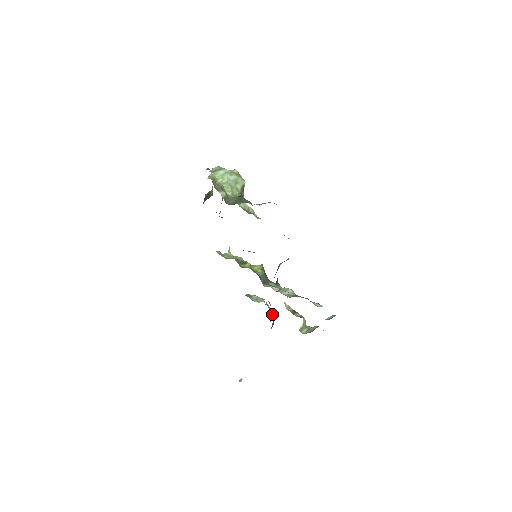
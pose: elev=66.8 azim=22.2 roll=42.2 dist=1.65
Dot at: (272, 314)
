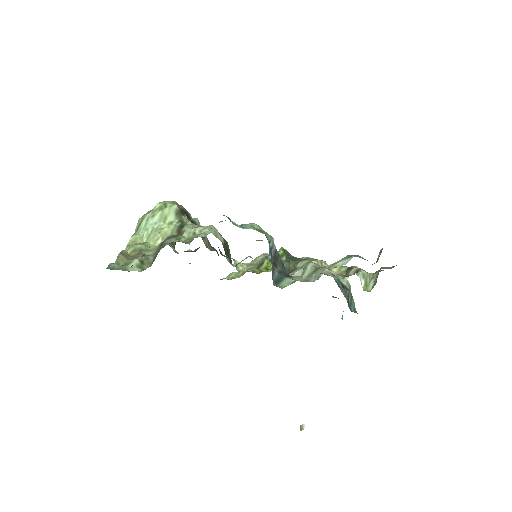
Dot at: occluded
